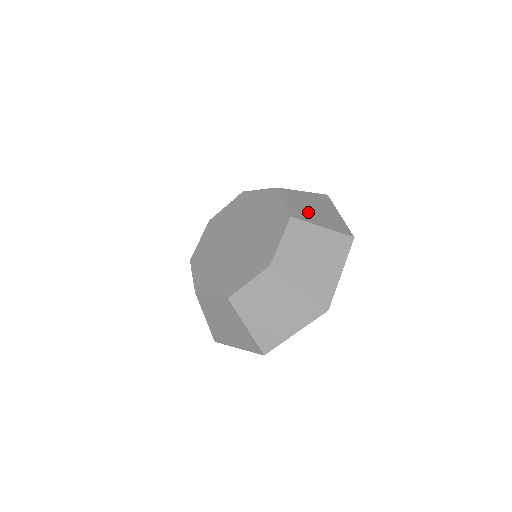
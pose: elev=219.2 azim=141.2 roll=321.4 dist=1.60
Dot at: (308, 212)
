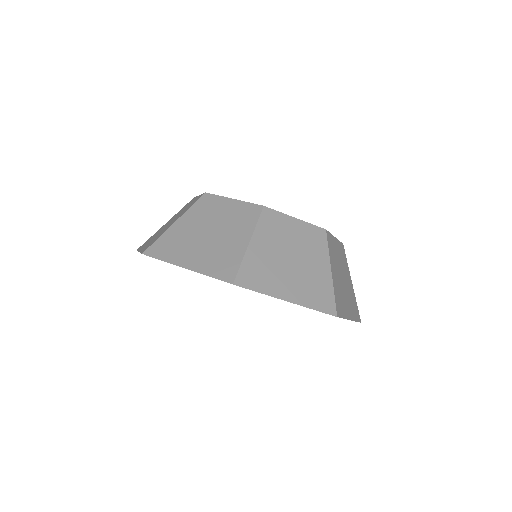
Dot at: occluded
